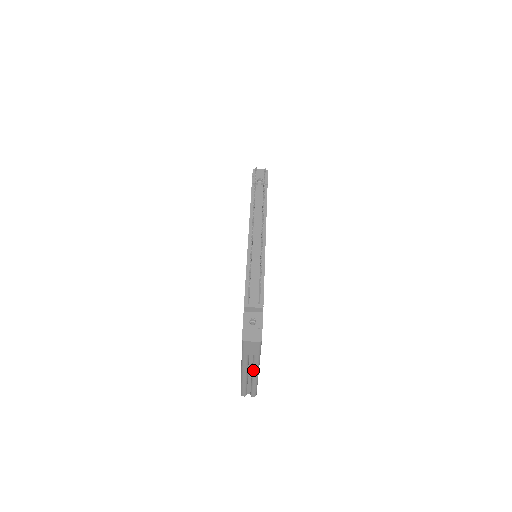
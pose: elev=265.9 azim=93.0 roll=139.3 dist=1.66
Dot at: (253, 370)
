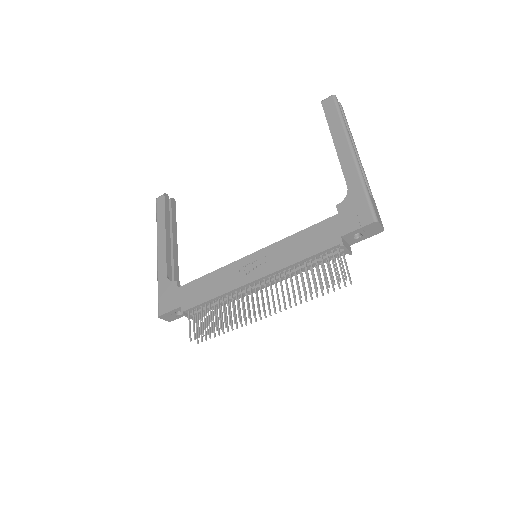
Dot at: occluded
